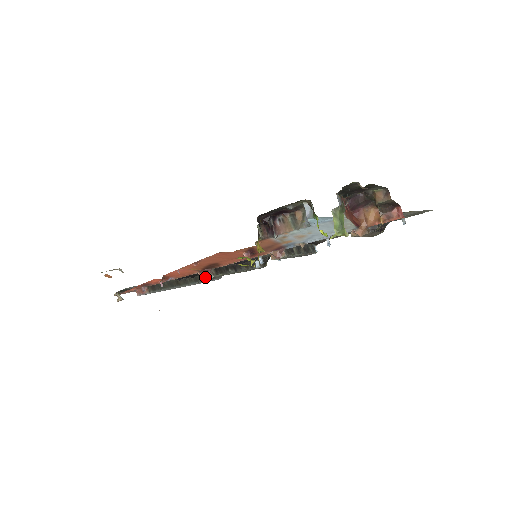
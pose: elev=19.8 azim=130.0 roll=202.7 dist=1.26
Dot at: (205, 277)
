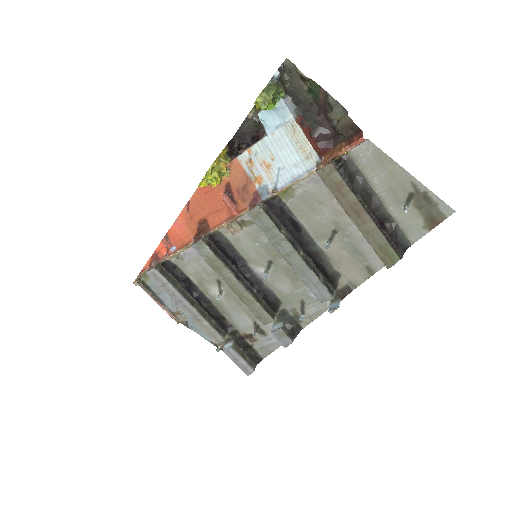
Dot at: (195, 242)
